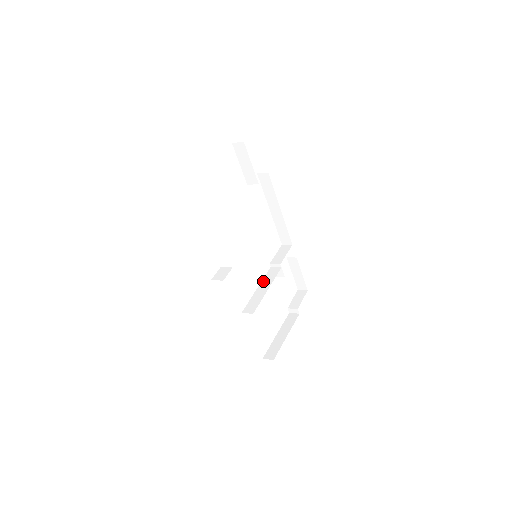
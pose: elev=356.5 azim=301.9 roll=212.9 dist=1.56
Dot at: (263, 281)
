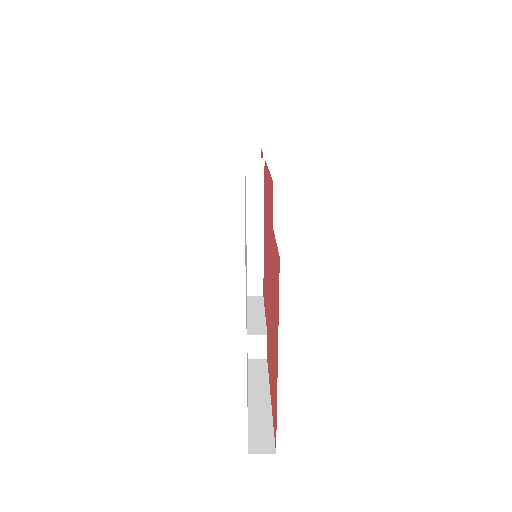
Dot at: (248, 238)
